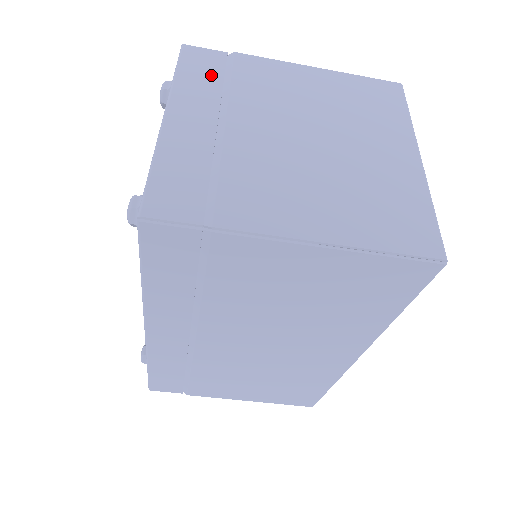
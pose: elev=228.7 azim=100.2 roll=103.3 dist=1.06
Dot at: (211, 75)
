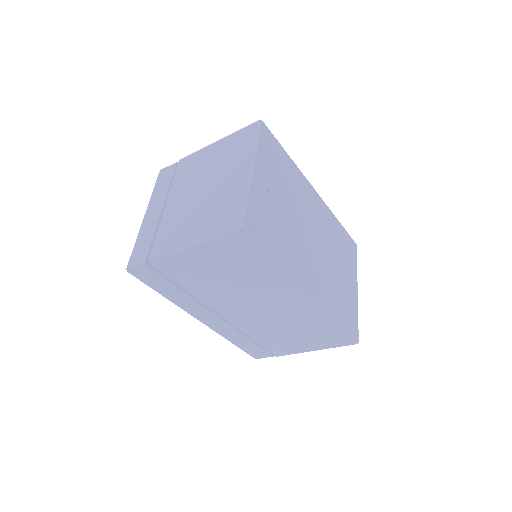
Dot at: (167, 181)
